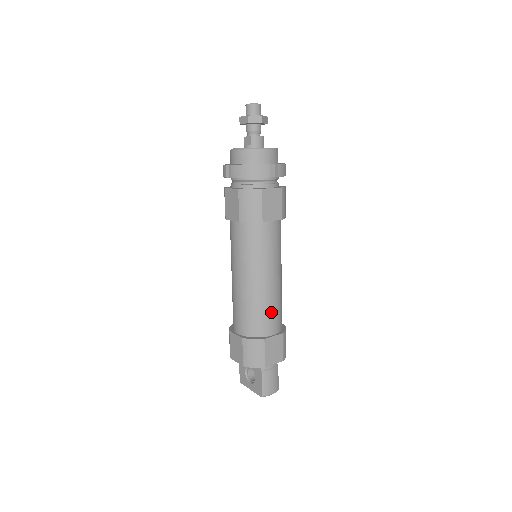
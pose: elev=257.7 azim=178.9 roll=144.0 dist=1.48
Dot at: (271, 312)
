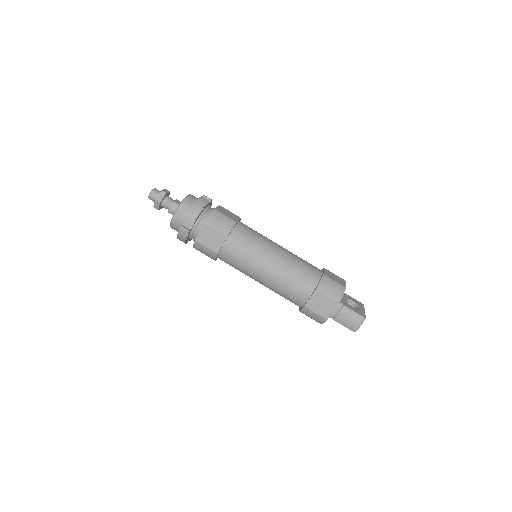
Dot at: (291, 287)
